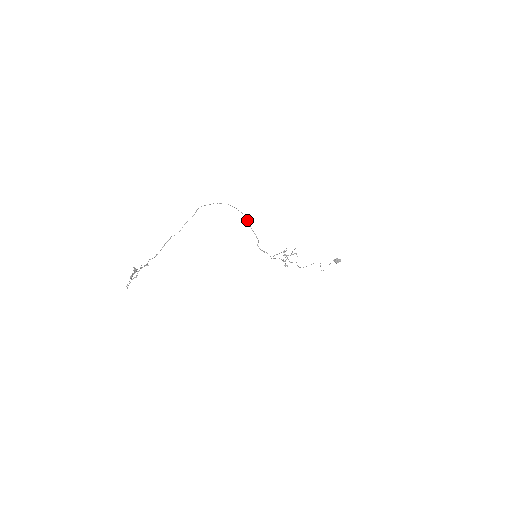
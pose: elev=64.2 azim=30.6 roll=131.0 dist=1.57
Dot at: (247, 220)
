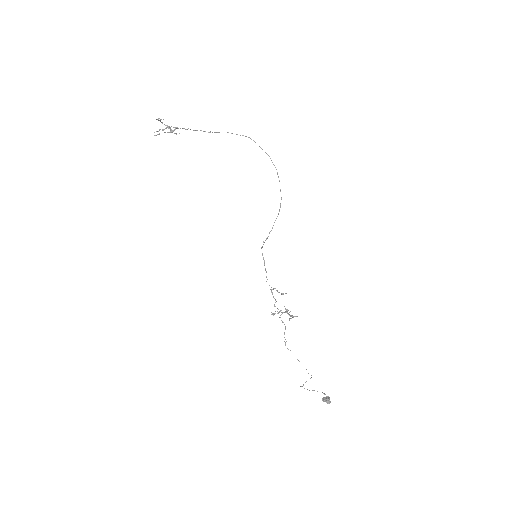
Dot at: occluded
